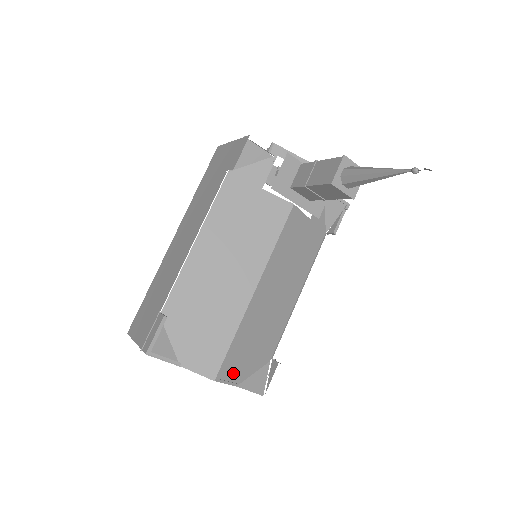
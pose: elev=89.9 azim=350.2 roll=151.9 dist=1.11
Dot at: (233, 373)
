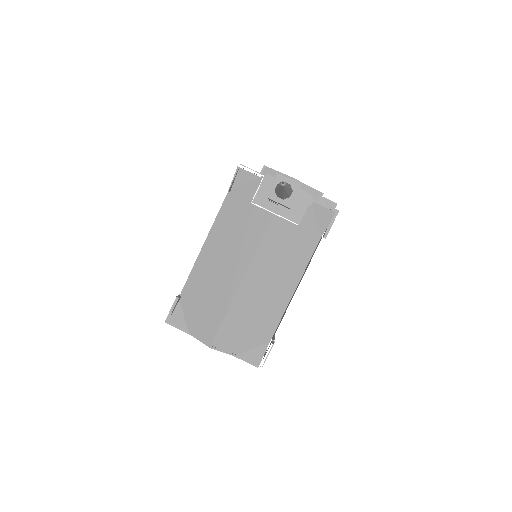
Dot at: (229, 345)
